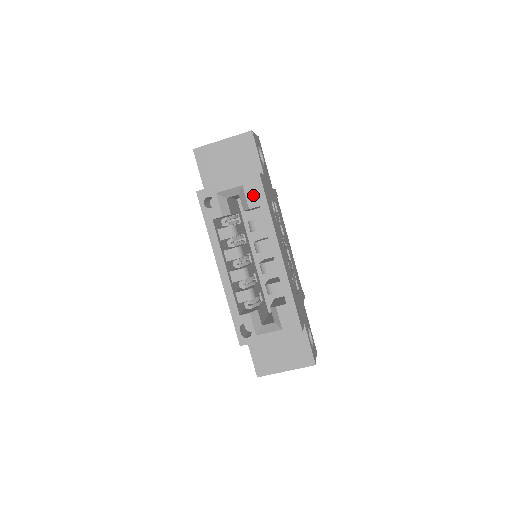
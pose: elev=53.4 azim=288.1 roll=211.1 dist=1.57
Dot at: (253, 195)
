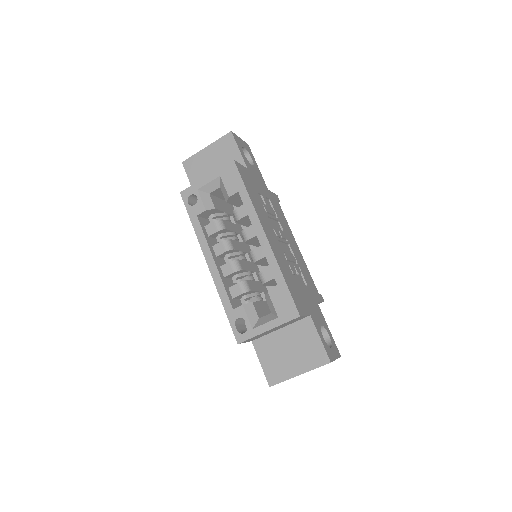
Dot at: (231, 183)
